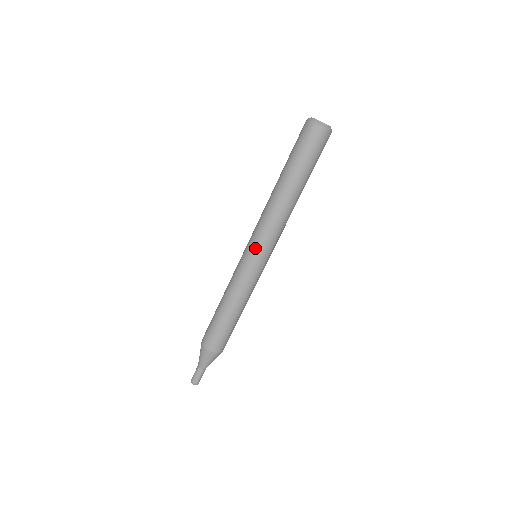
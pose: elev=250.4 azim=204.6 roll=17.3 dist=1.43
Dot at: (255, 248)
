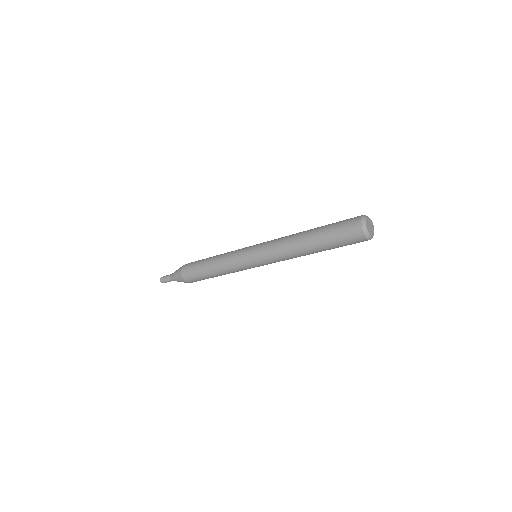
Dot at: (262, 264)
